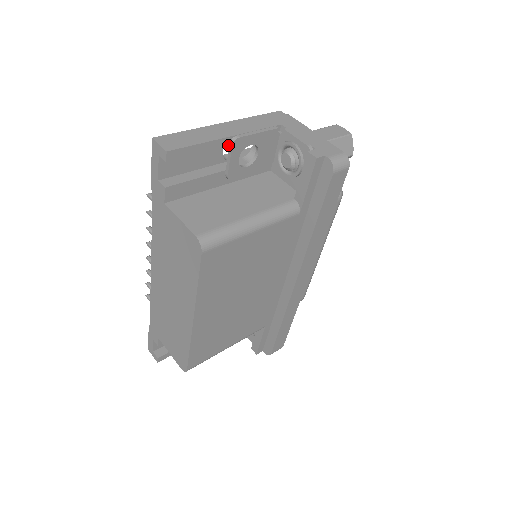
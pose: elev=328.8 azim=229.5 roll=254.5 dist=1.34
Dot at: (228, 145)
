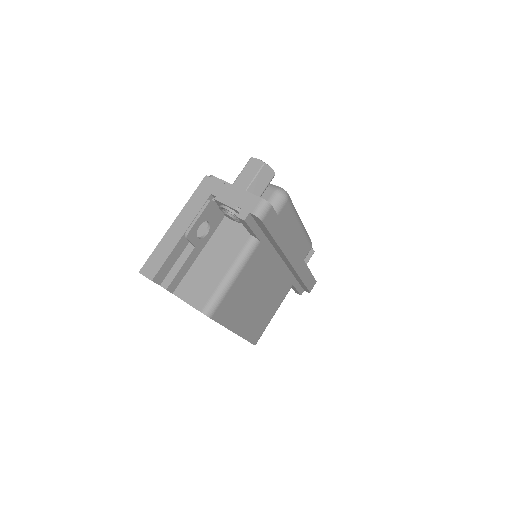
Dot at: (185, 239)
